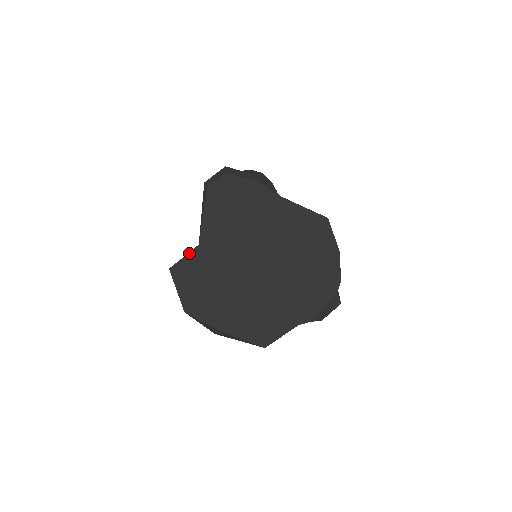
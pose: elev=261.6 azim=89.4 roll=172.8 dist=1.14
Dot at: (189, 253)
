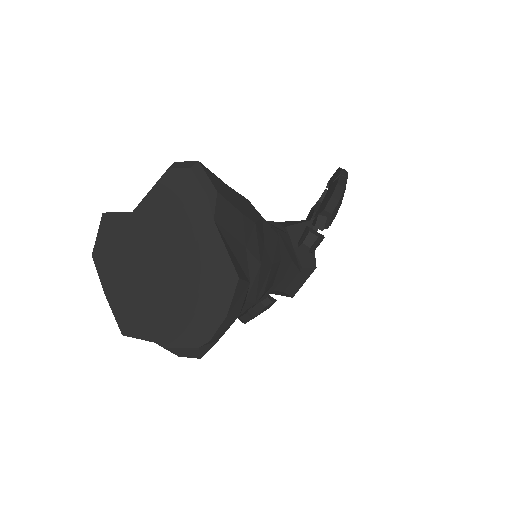
Dot at: (122, 212)
